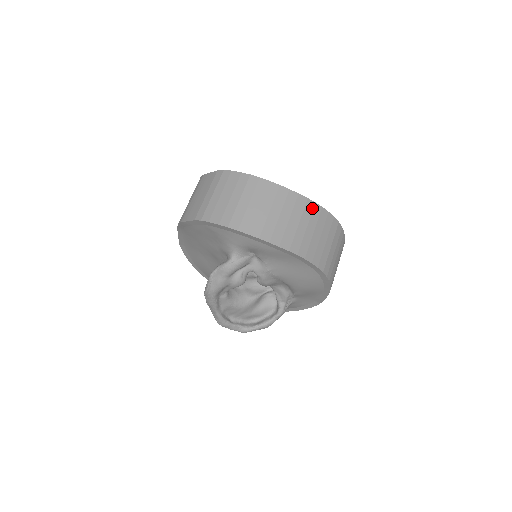
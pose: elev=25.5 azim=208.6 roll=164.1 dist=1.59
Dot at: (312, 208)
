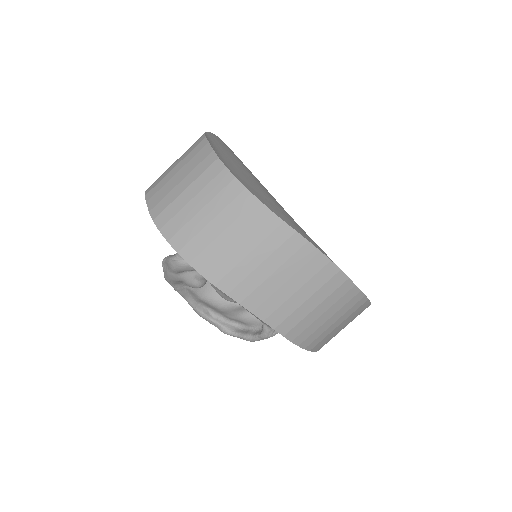
Dot at: (286, 238)
